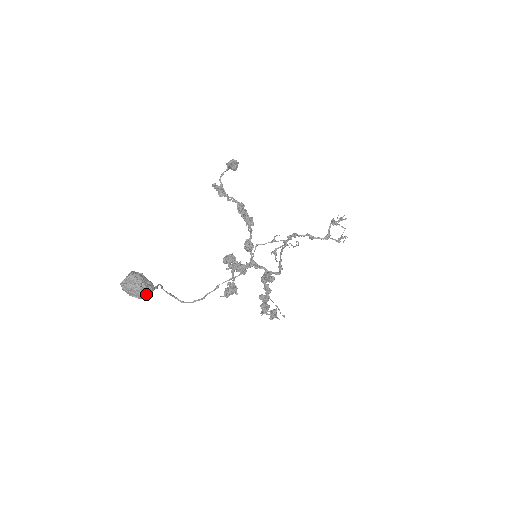
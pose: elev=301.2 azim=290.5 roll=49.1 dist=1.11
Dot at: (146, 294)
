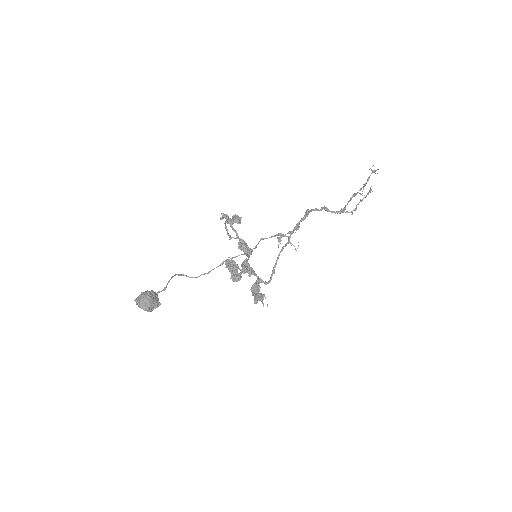
Dot at: occluded
